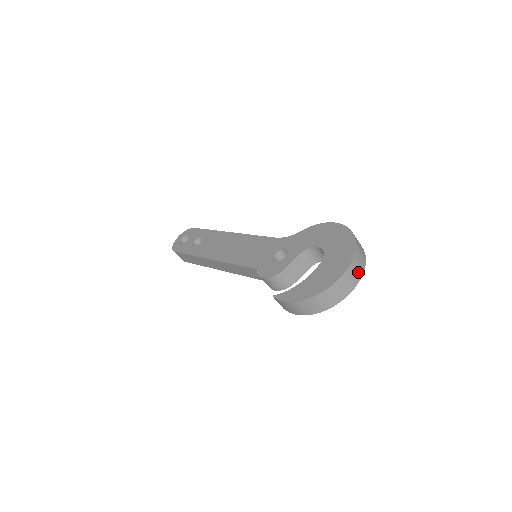
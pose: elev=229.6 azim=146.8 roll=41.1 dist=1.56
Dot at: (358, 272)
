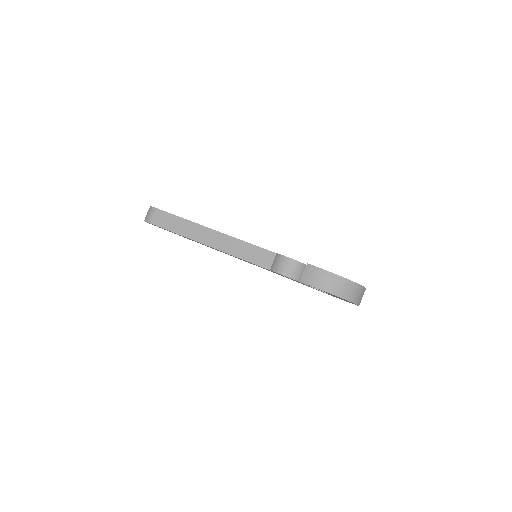
Dot at: occluded
